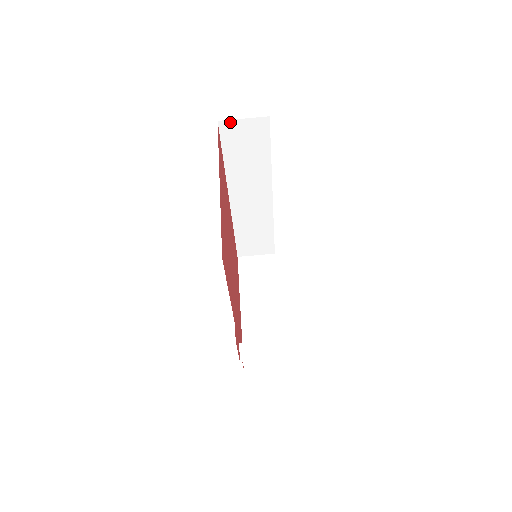
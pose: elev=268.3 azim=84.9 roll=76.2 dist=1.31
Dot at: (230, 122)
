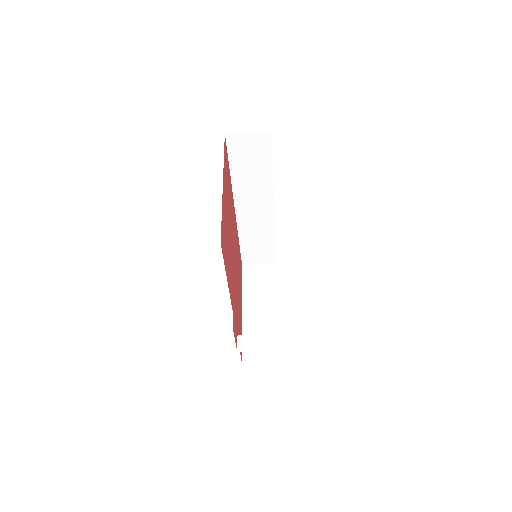
Dot at: (236, 134)
